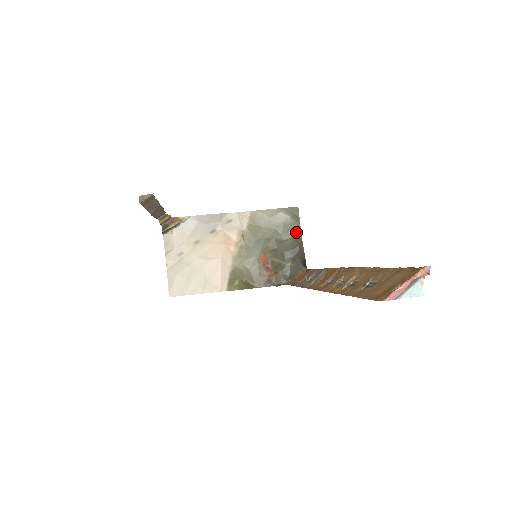
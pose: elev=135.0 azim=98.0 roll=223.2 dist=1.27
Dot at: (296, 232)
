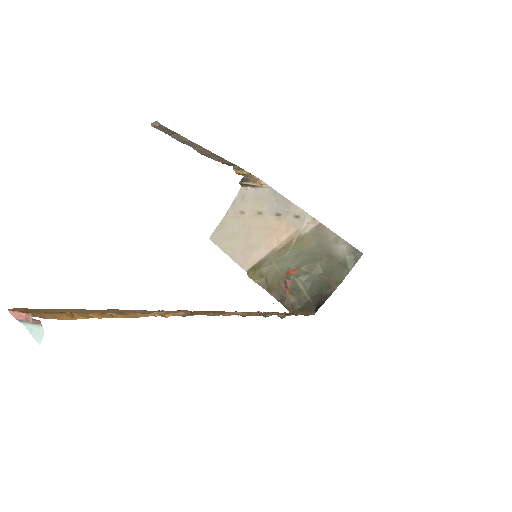
Dot at: (340, 275)
